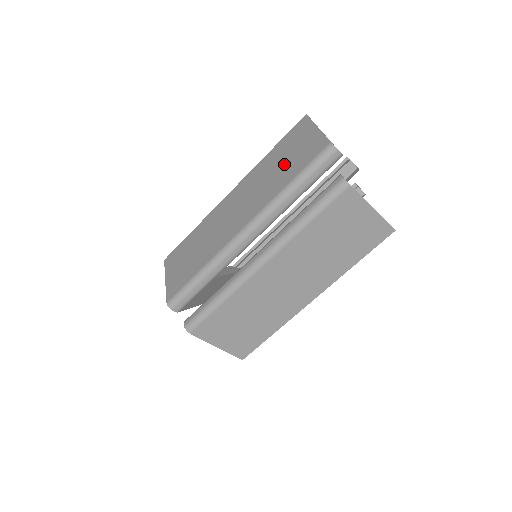
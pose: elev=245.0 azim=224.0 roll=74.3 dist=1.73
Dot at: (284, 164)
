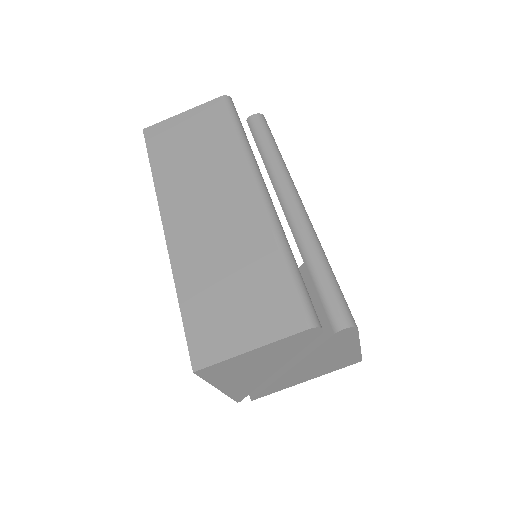
Dot at: (199, 145)
